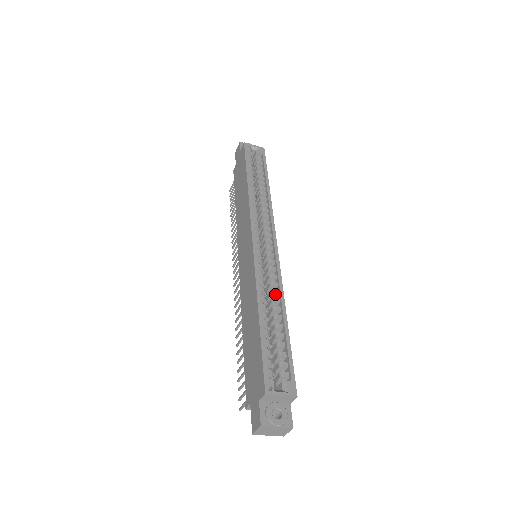
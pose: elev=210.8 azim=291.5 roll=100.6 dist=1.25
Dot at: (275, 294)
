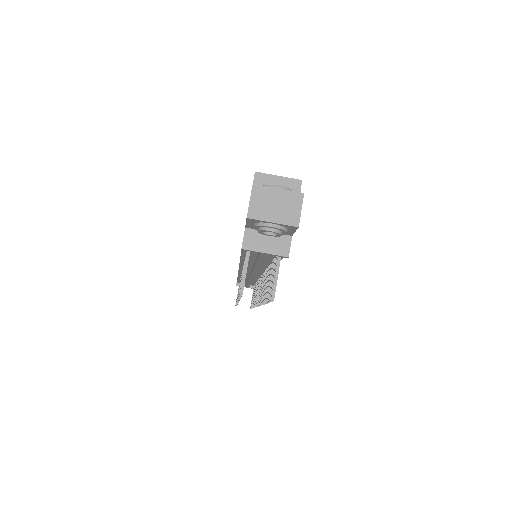
Dot at: occluded
